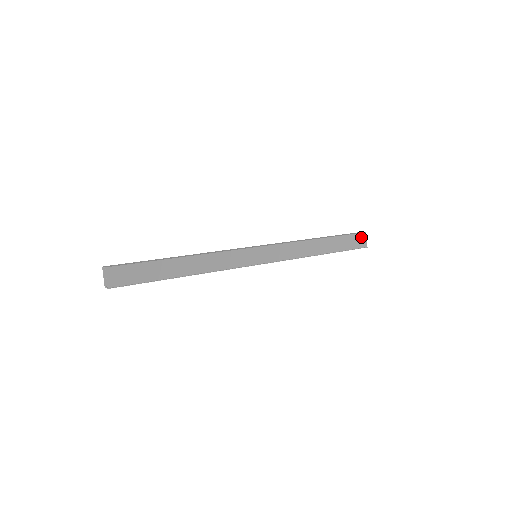
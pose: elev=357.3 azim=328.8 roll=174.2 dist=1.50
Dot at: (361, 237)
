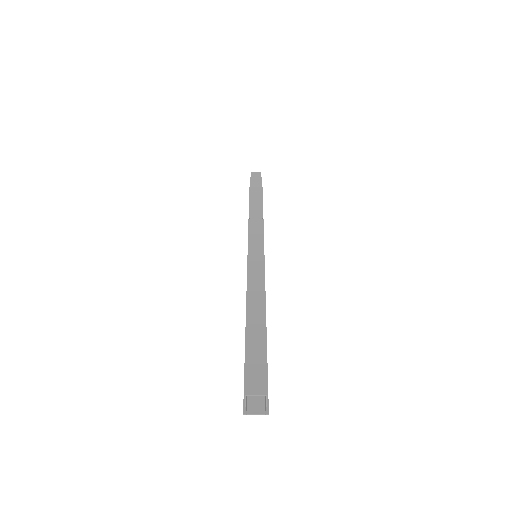
Dot at: occluded
